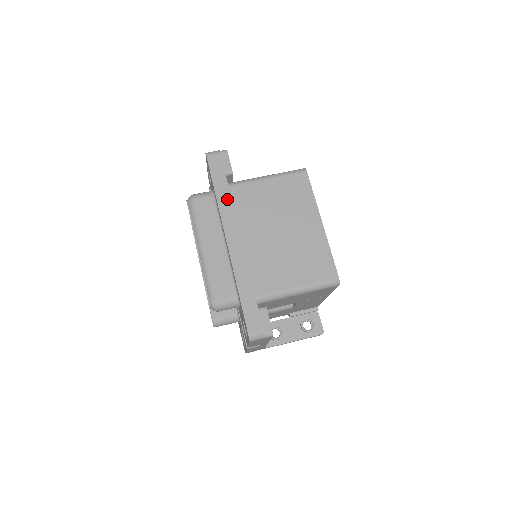
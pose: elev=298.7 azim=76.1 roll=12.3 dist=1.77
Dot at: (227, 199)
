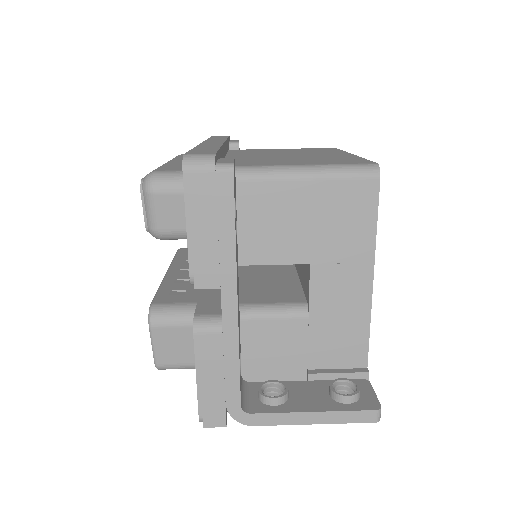
Dot at: occluded
